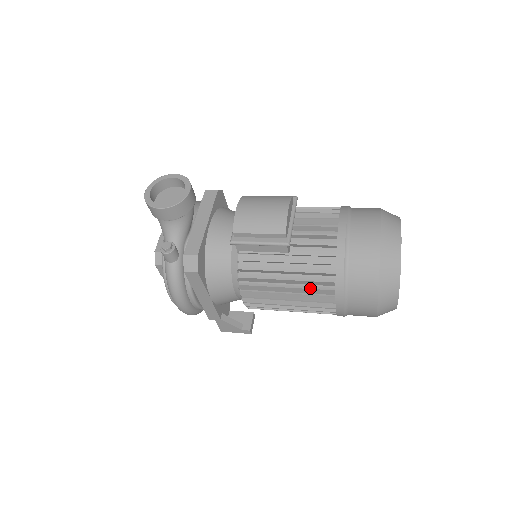
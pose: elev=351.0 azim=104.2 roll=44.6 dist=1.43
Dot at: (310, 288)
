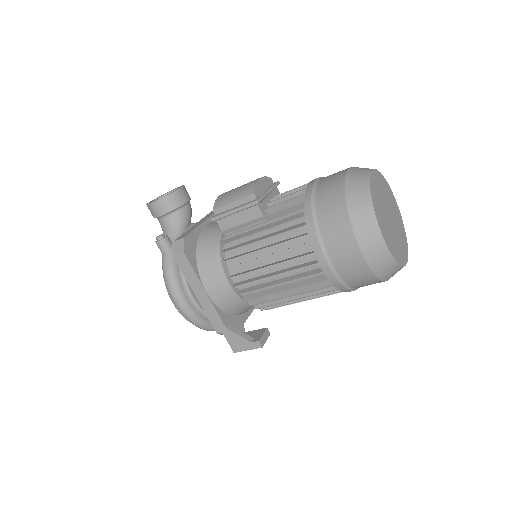
Dot at: (289, 247)
